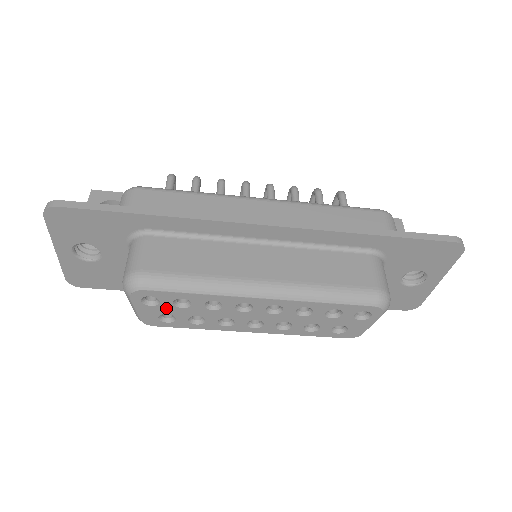
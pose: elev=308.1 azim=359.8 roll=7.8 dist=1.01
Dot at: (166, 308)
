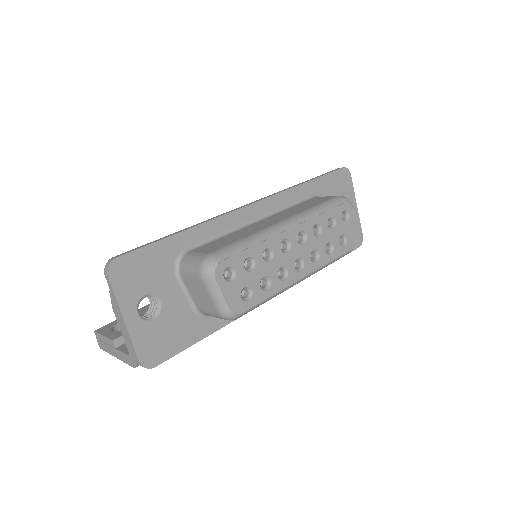
Dot at: (242, 279)
